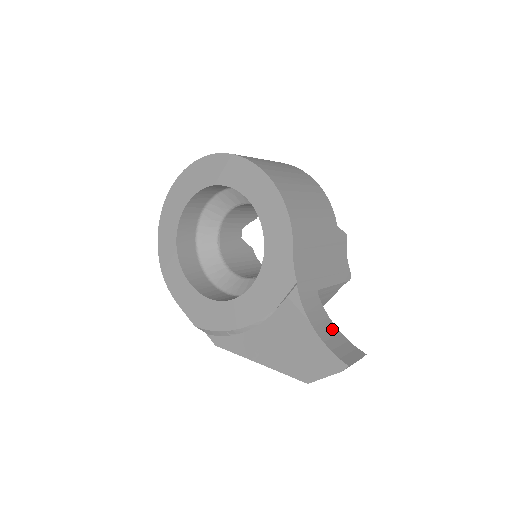
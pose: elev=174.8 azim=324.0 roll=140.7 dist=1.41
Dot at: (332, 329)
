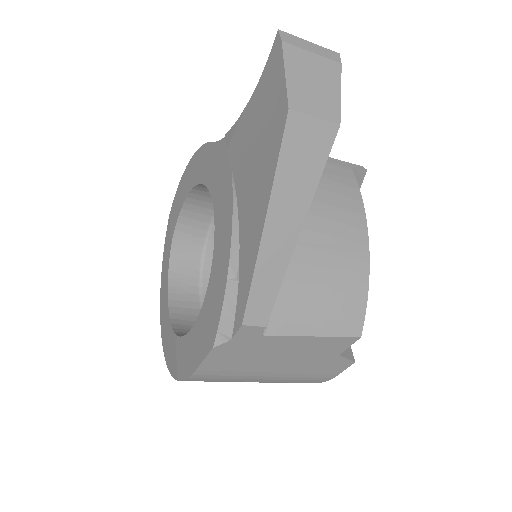
Dot at: occluded
